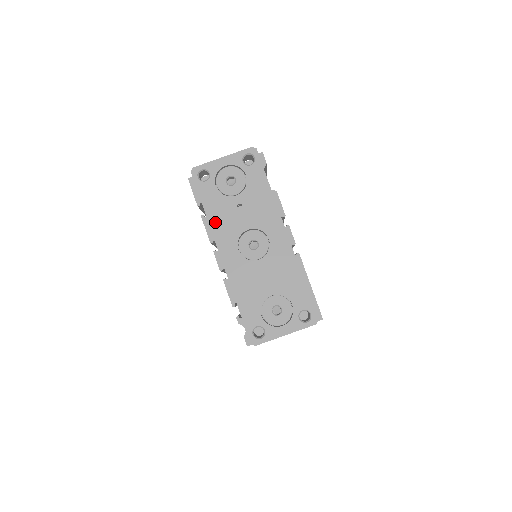
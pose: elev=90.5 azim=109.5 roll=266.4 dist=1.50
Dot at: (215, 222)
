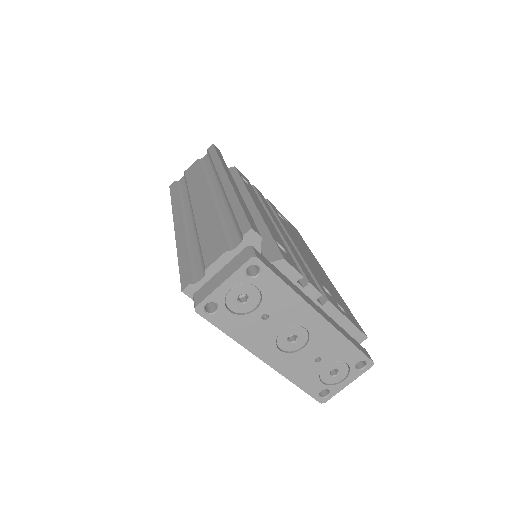
Dot at: (245, 340)
